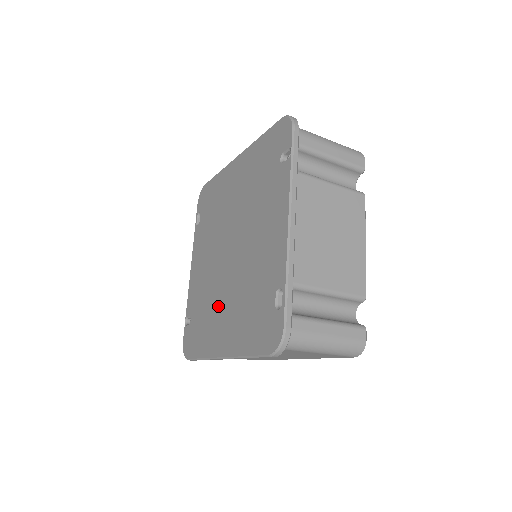
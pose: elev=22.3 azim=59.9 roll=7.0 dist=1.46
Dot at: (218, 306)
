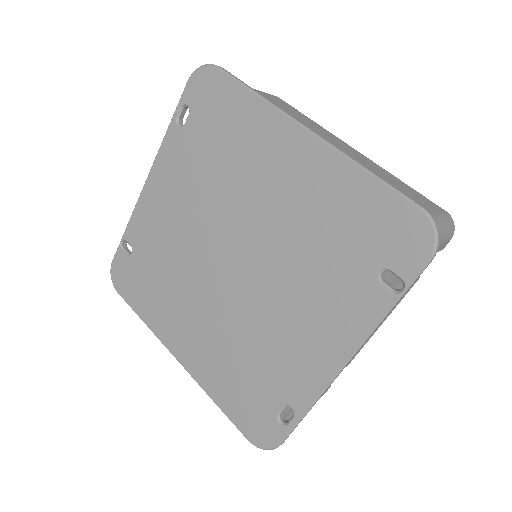
Dot at: (188, 303)
